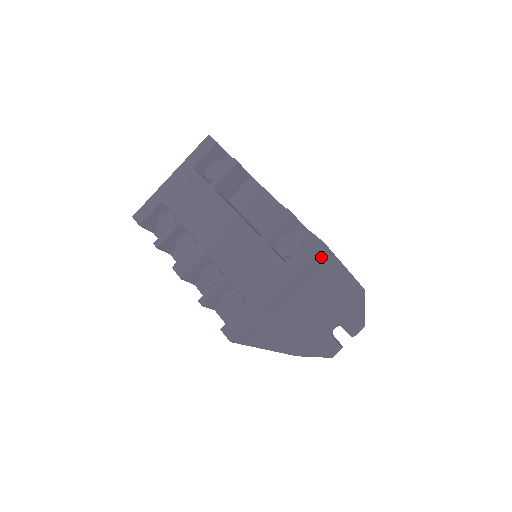
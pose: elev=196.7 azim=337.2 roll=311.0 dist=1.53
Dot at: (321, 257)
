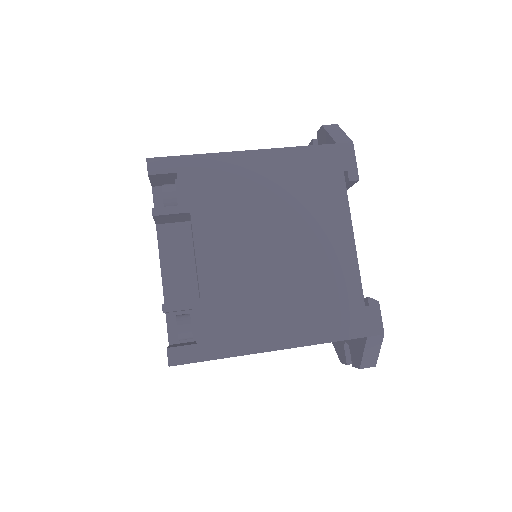
Dot at: occluded
